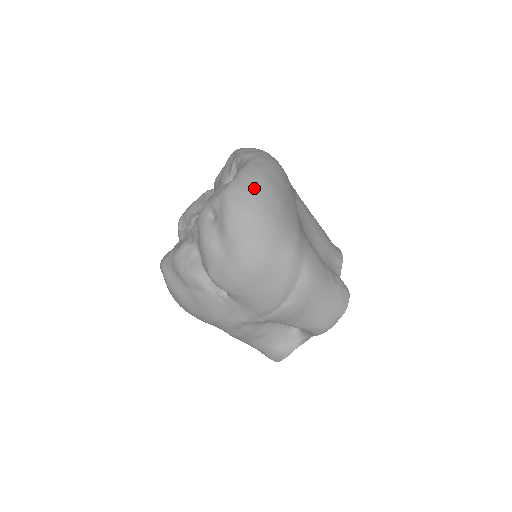
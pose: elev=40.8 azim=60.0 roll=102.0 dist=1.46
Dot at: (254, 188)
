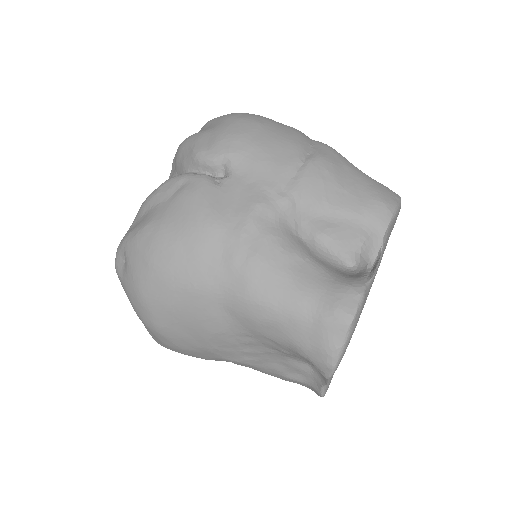
Dot at: occluded
